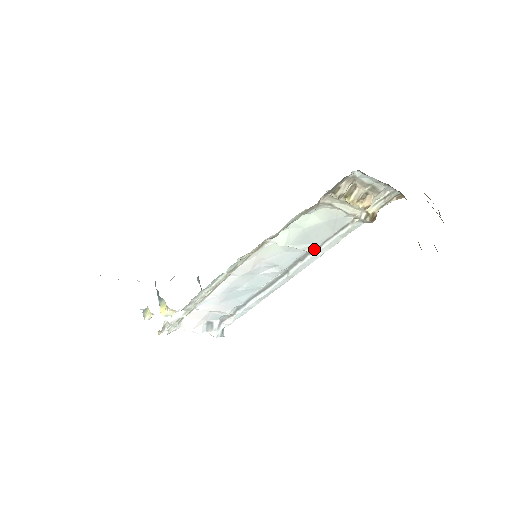
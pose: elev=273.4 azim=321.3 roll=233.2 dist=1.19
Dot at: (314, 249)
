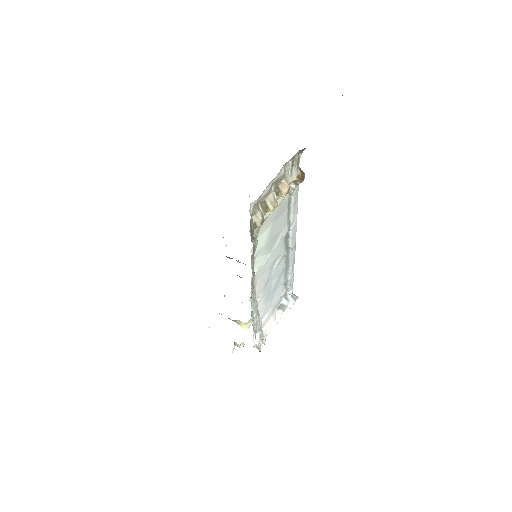
Dot at: (287, 227)
